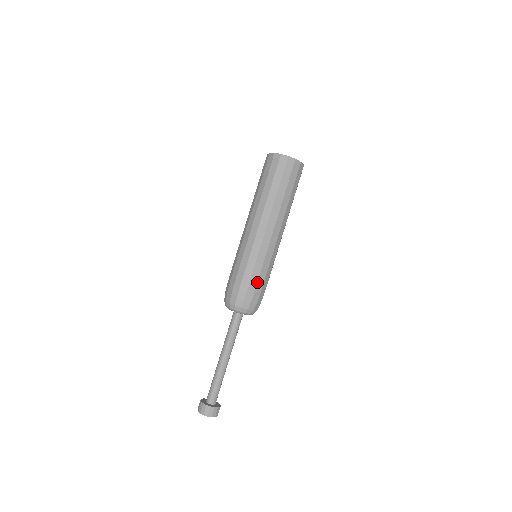
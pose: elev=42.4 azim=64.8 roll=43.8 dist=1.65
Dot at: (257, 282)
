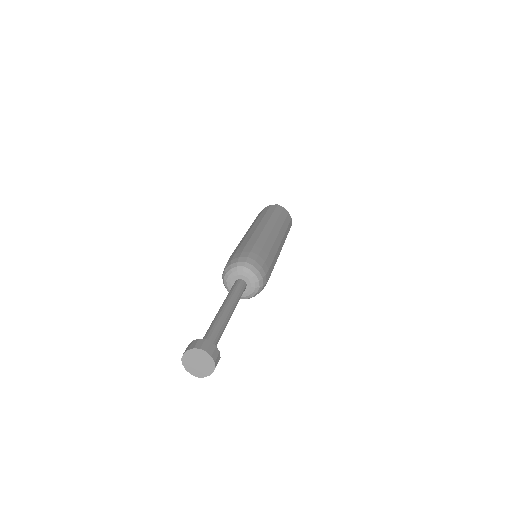
Dot at: (267, 256)
